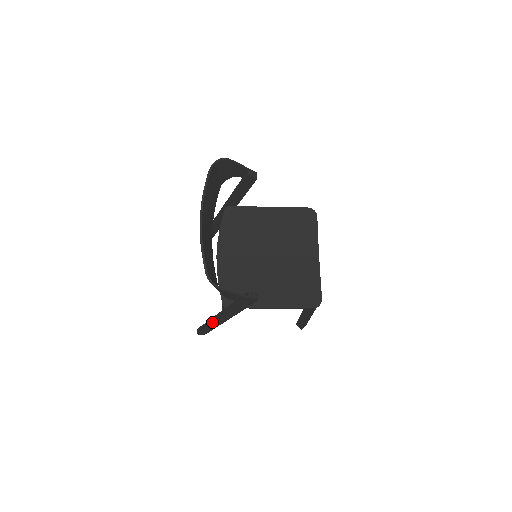
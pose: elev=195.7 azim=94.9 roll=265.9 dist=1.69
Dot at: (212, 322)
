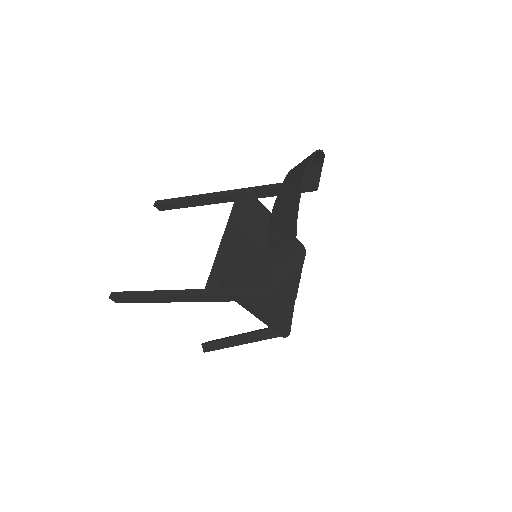
Dot at: (172, 294)
